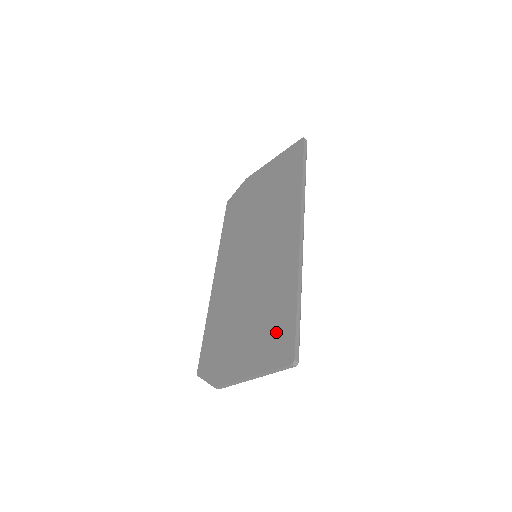
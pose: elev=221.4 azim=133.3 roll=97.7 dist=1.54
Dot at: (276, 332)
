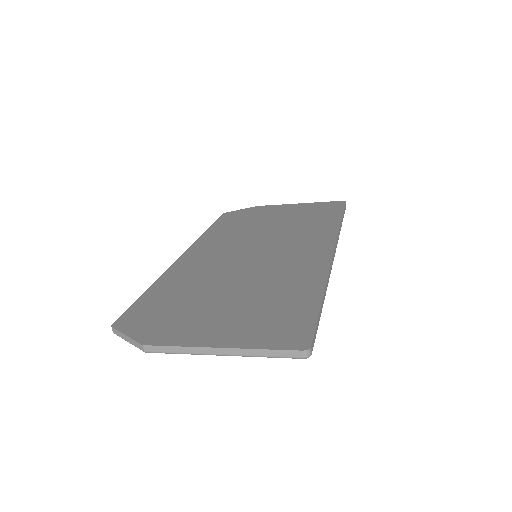
Dot at: (281, 316)
